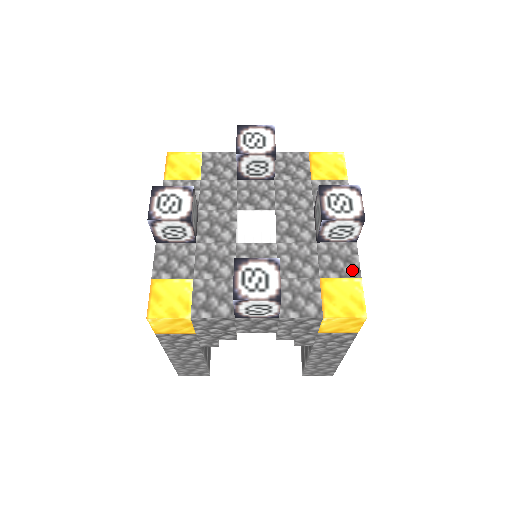
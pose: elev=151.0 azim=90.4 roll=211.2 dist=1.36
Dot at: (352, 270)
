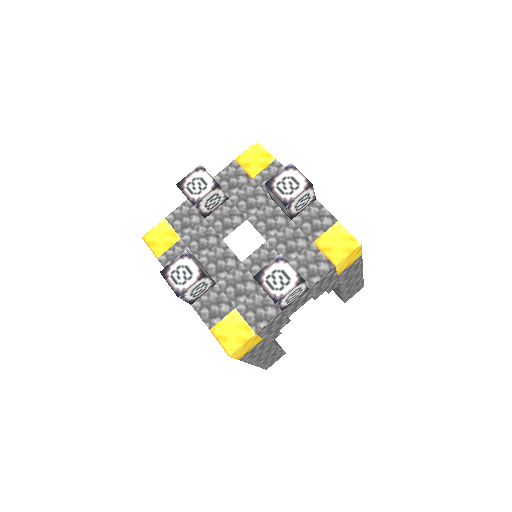
Dot at: (328, 220)
